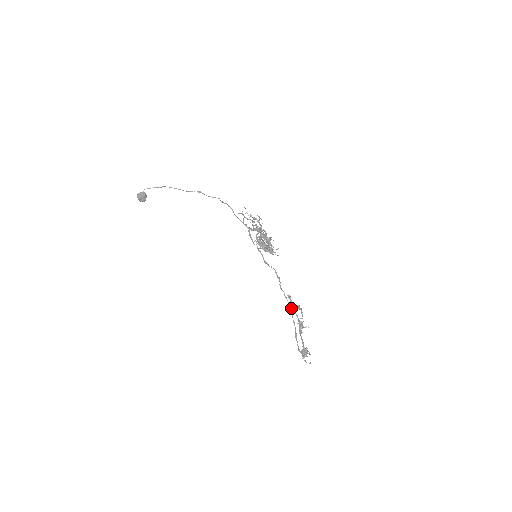
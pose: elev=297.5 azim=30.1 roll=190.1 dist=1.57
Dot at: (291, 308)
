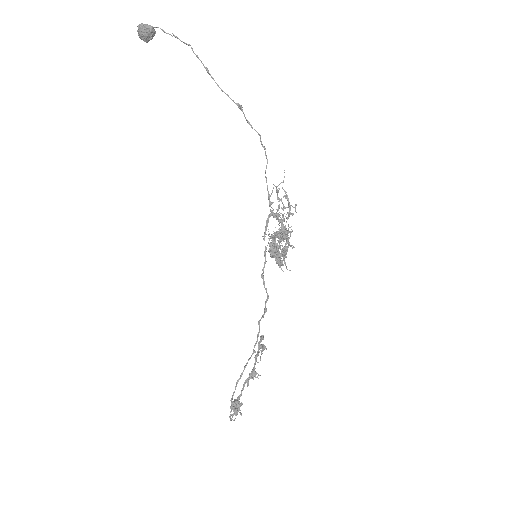
Dot at: occluded
